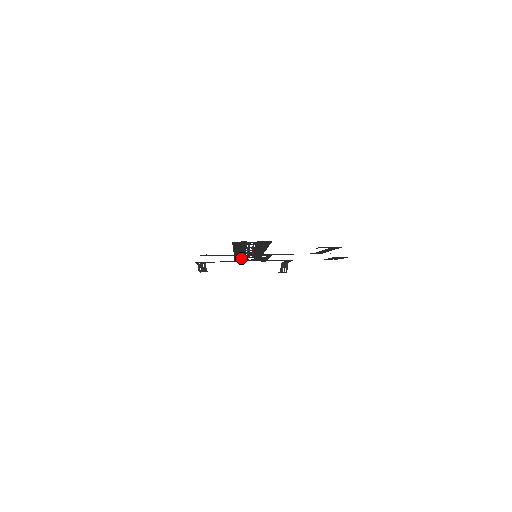
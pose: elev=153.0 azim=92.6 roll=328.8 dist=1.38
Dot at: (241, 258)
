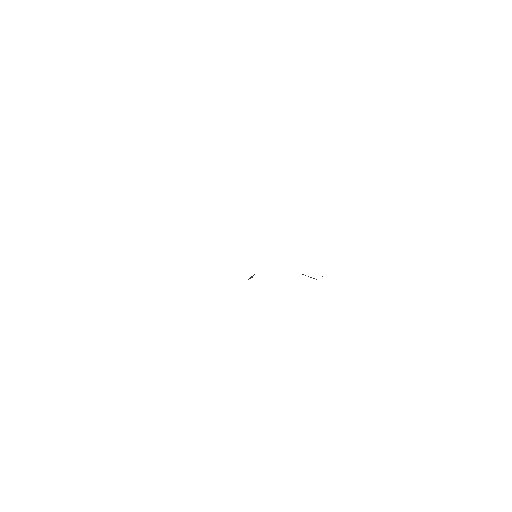
Dot at: occluded
